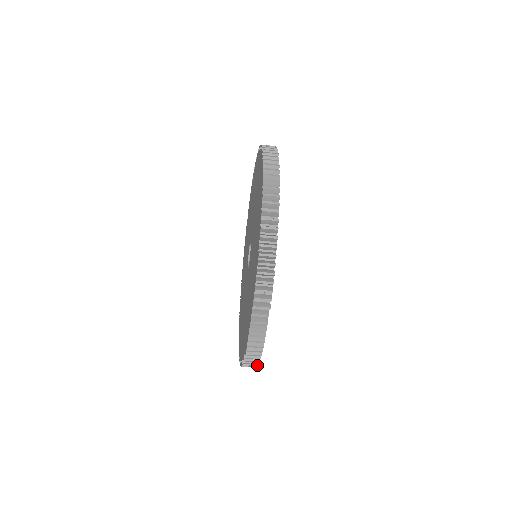
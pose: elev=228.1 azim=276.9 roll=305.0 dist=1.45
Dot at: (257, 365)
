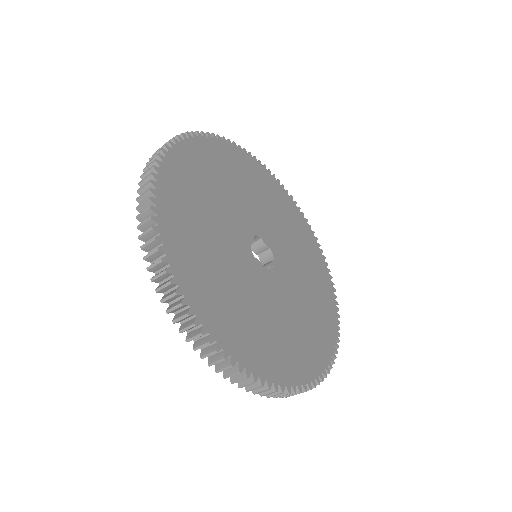
Dot at: (322, 381)
